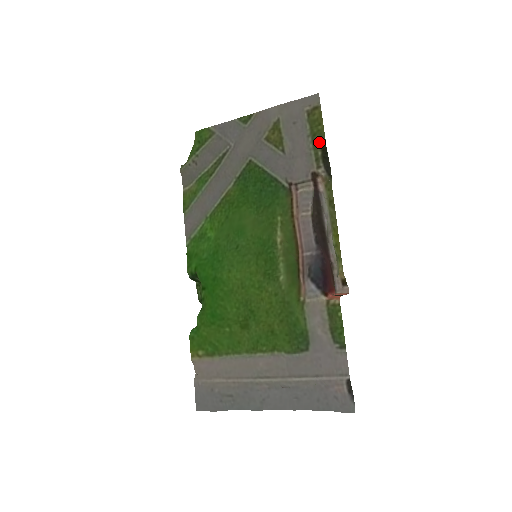
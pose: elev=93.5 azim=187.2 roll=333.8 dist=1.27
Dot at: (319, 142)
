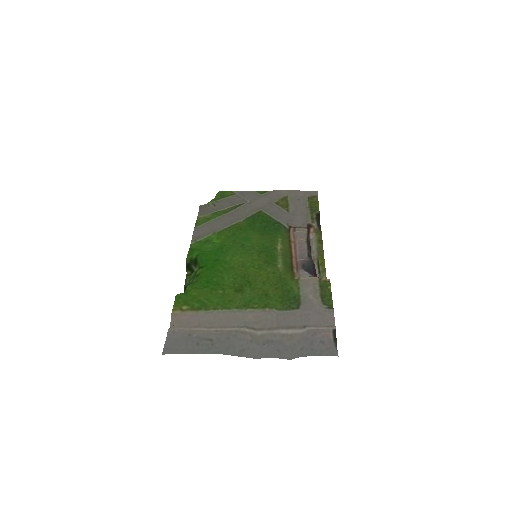
Dot at: (315, 211)
